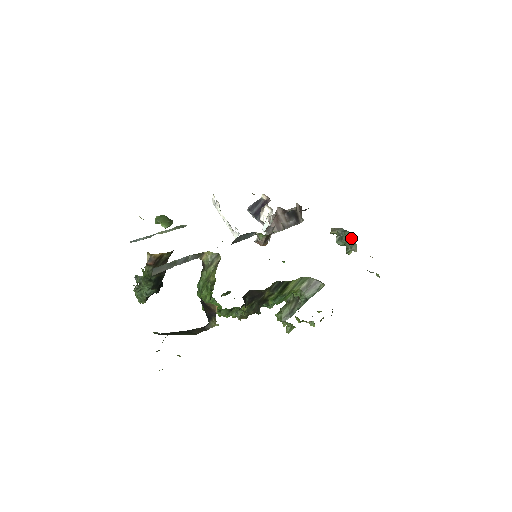
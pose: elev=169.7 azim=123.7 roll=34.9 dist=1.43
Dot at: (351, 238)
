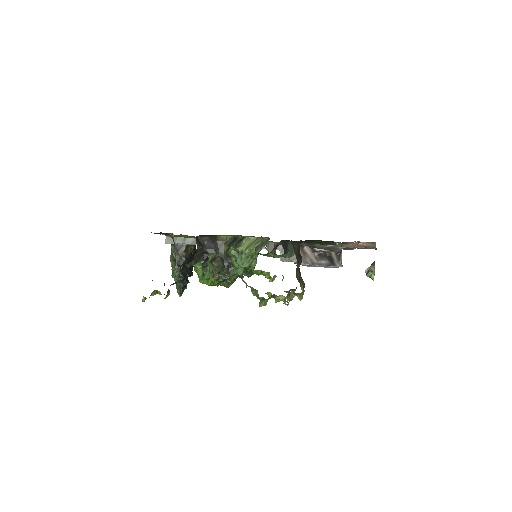
Dot at: occluded
